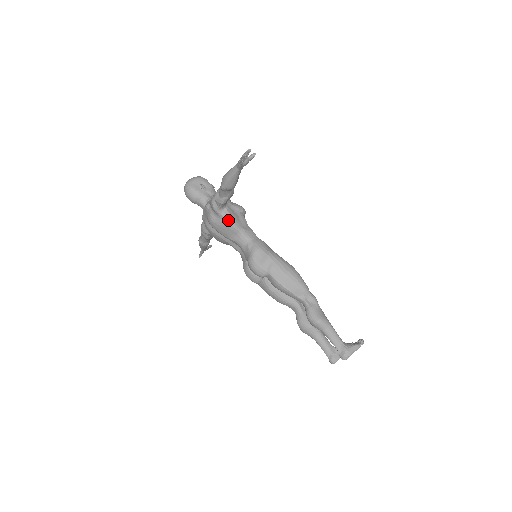
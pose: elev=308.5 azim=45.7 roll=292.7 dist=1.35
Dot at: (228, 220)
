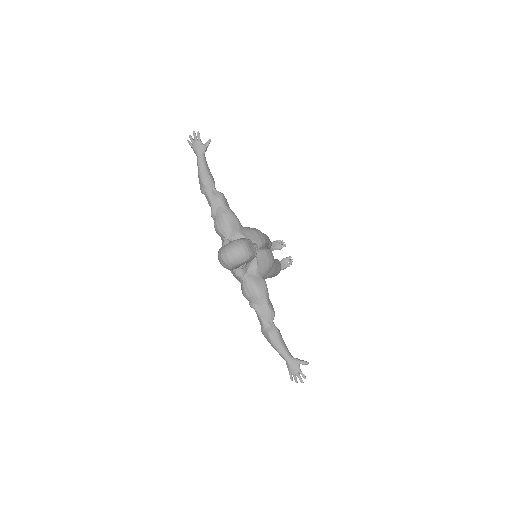
Dot at: occluded
